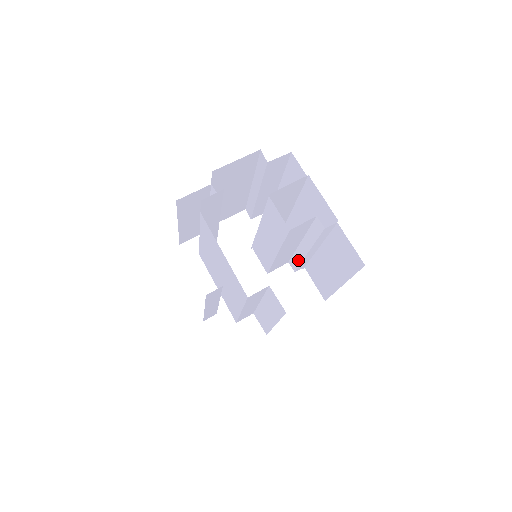
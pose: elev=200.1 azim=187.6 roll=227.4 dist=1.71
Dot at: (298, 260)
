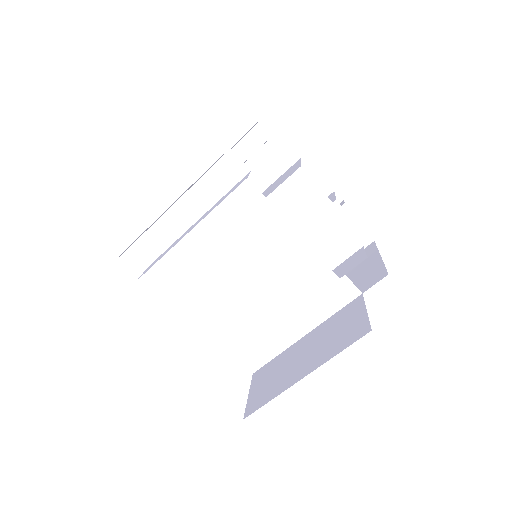
Dot at: occluded
